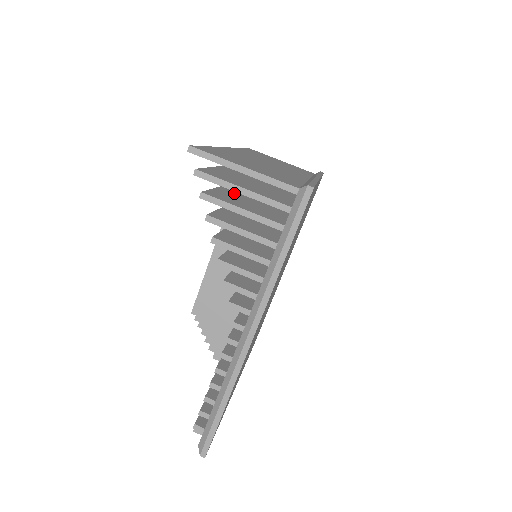
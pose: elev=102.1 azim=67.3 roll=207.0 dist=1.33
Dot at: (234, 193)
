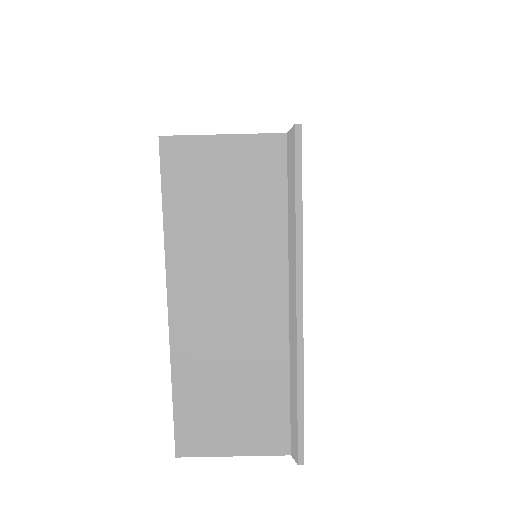
Dot at: occluded
